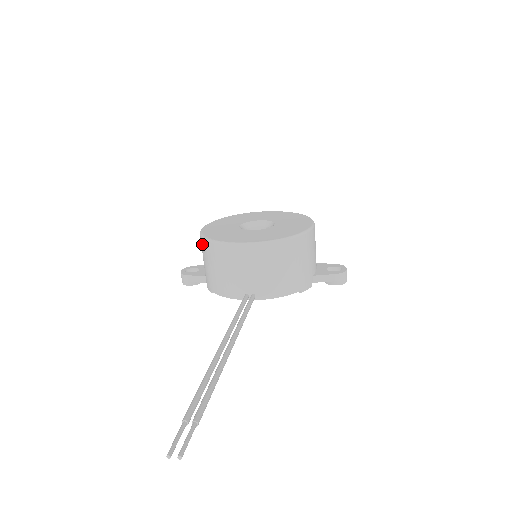
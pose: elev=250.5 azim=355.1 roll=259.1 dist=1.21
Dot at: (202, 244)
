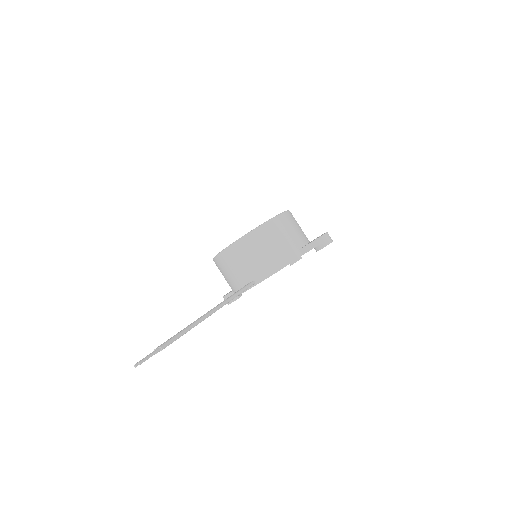
Dot at: (216, 265)
